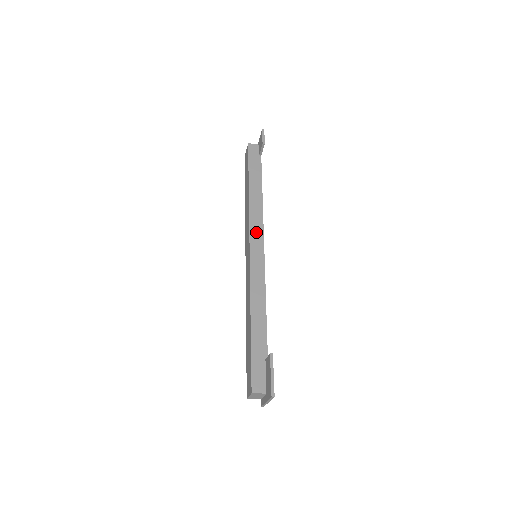
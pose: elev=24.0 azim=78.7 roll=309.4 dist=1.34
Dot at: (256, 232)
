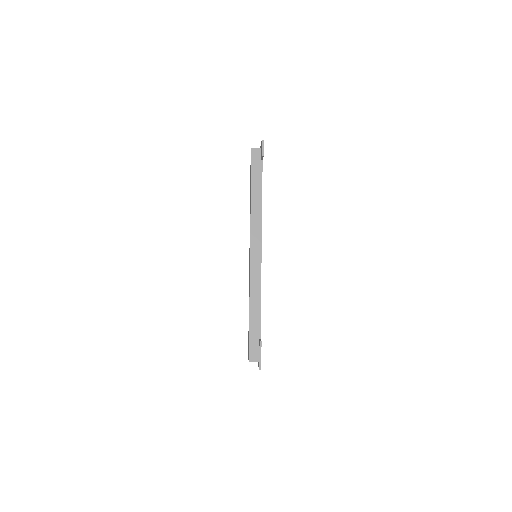
Dot at: (255, 239)
